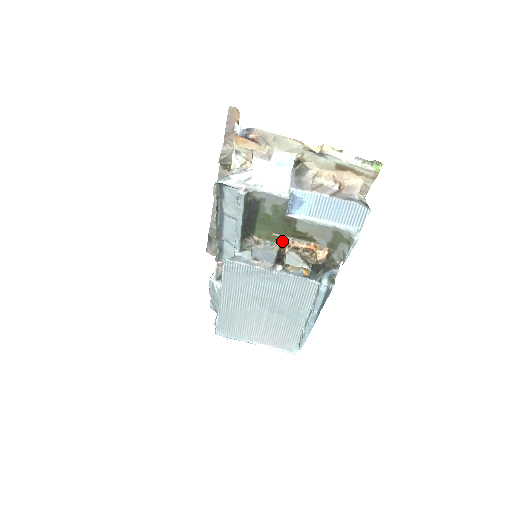
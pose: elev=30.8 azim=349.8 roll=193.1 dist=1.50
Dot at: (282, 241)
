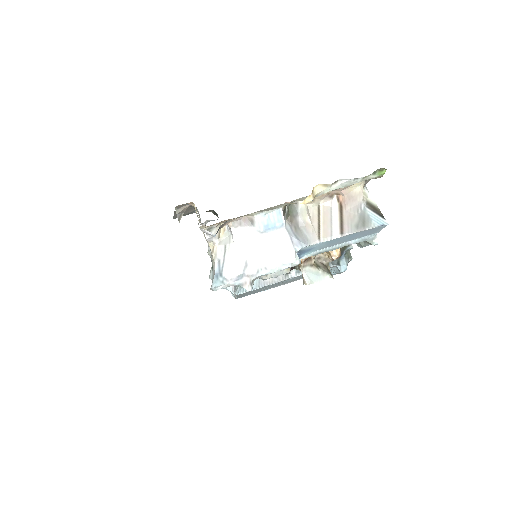
Dot at: occluded
